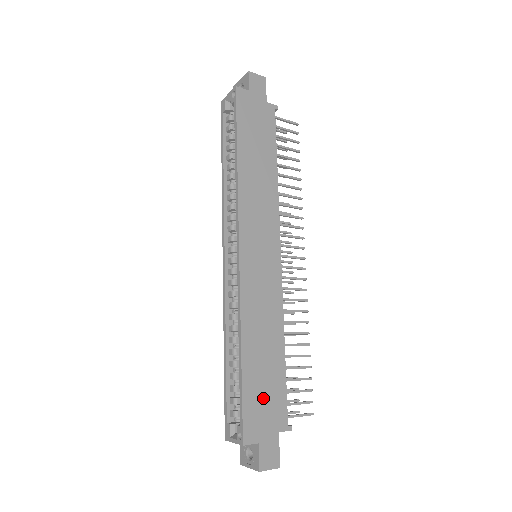
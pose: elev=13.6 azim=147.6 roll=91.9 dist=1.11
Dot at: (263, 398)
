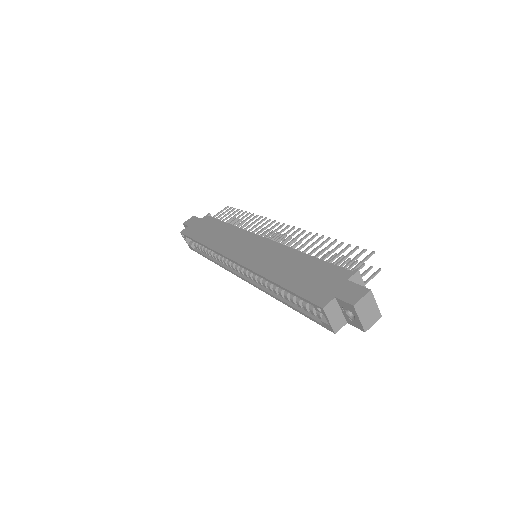
Dot at: (314, 281)
